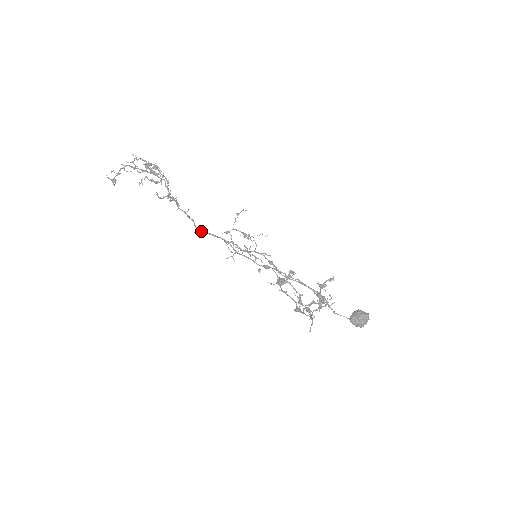
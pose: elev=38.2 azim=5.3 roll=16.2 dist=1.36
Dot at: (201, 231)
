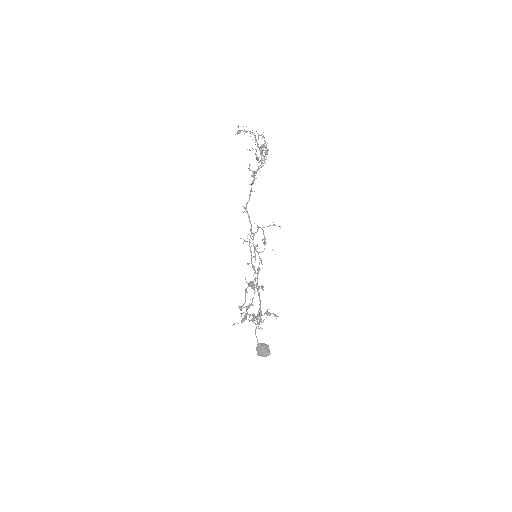
Dot at: occluded
